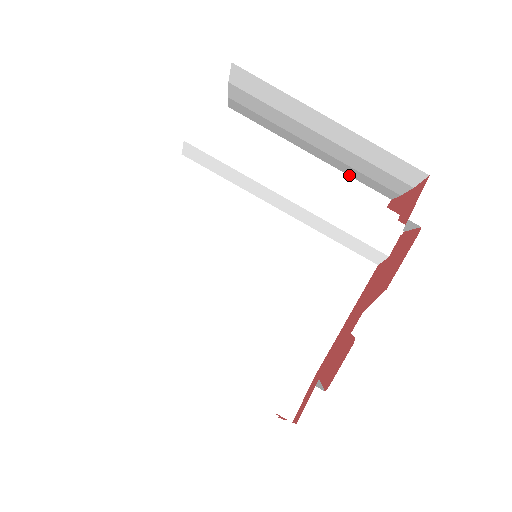
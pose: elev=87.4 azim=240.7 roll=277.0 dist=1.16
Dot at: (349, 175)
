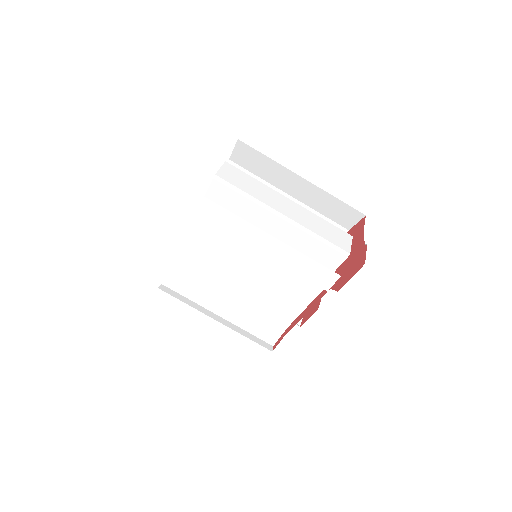
Dot at: (333, 196)
